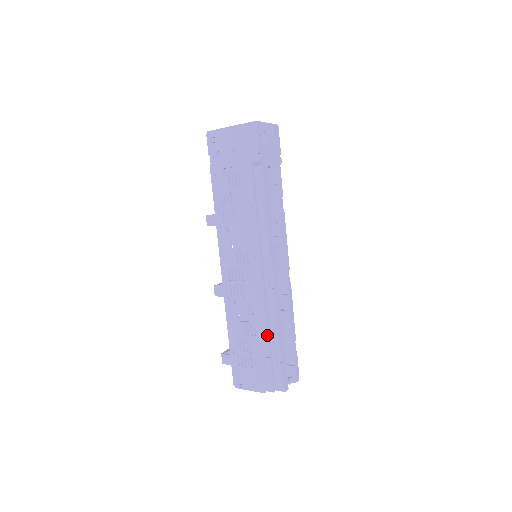
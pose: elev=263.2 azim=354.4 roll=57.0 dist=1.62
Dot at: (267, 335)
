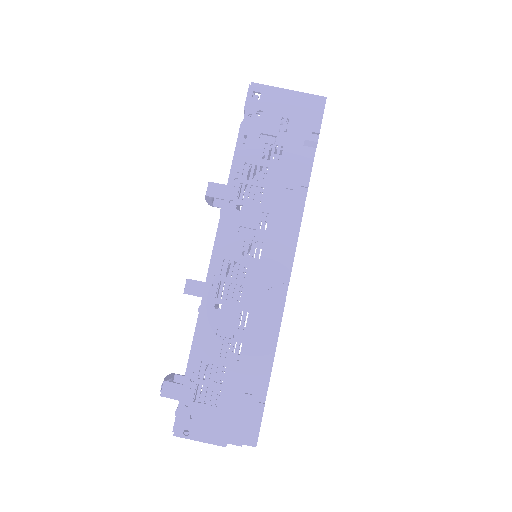
Dot at: (258, 361)
